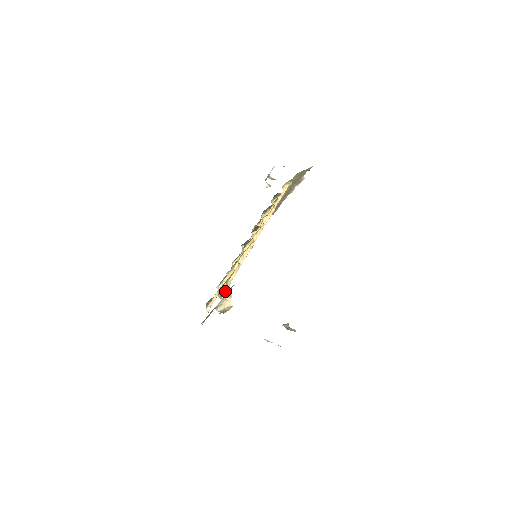
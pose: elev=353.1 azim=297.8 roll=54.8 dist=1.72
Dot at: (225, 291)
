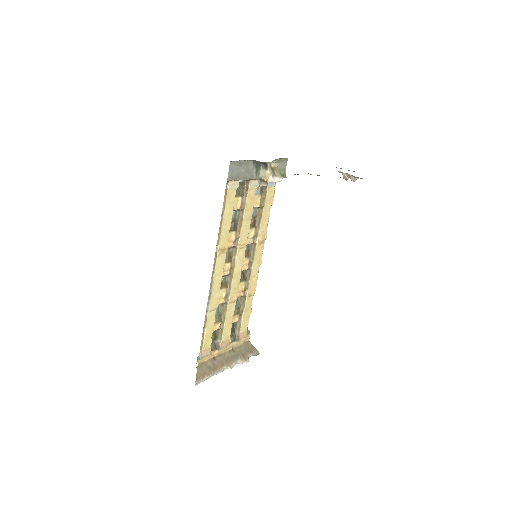
Dot at: occluded
